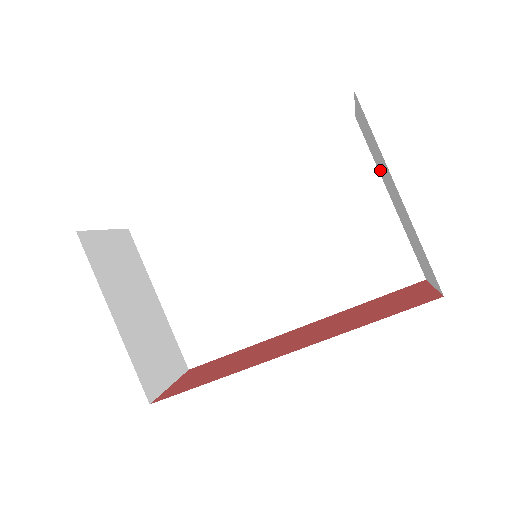
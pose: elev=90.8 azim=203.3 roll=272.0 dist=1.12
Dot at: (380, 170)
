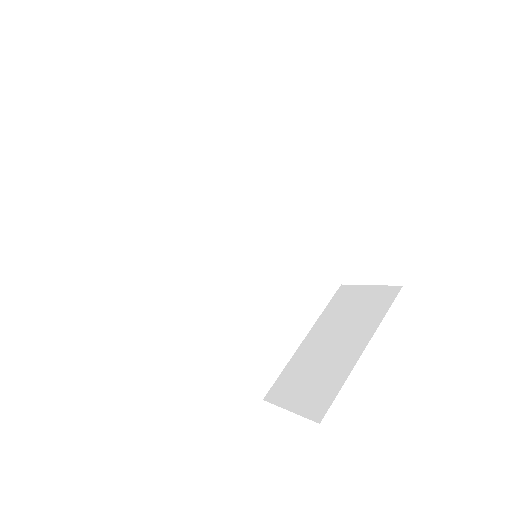
Dot at: (329, 322)
